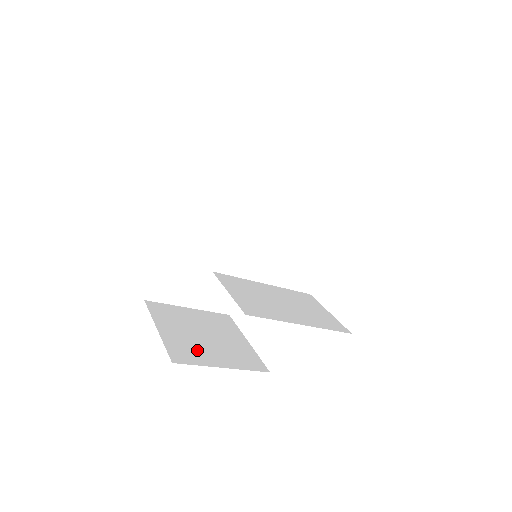
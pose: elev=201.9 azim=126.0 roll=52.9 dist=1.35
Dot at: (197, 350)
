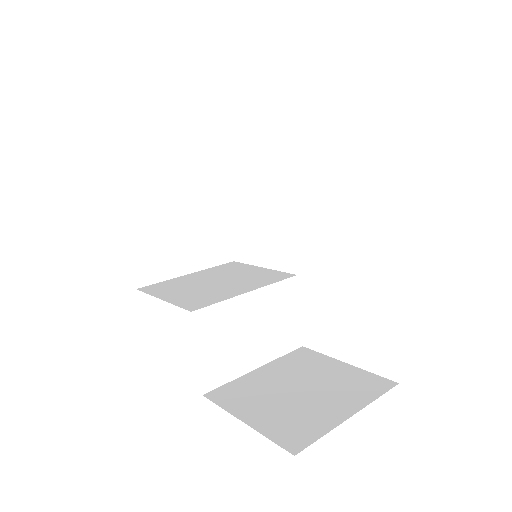
Dot at: (166, 254)
